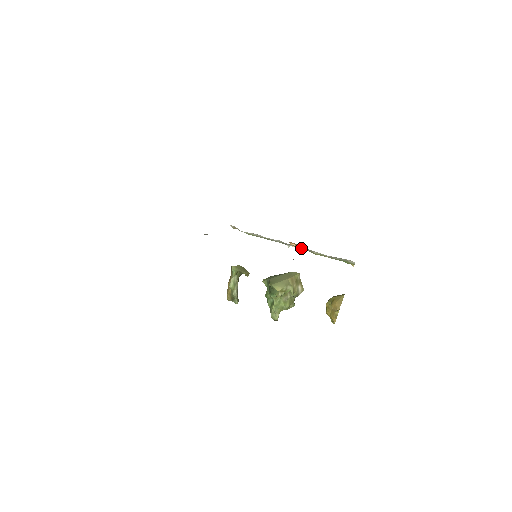
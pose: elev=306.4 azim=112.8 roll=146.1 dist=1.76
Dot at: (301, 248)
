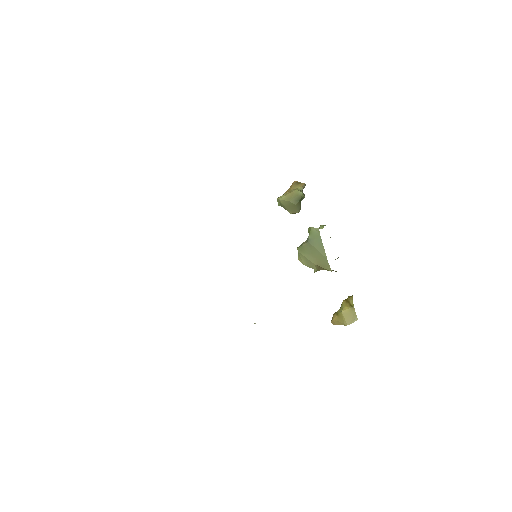
Dot at: occluded
